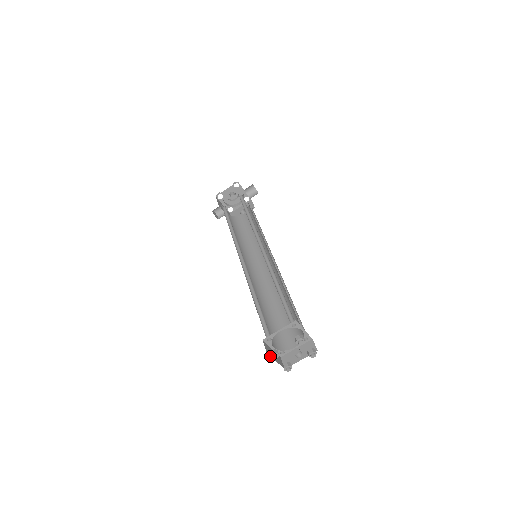
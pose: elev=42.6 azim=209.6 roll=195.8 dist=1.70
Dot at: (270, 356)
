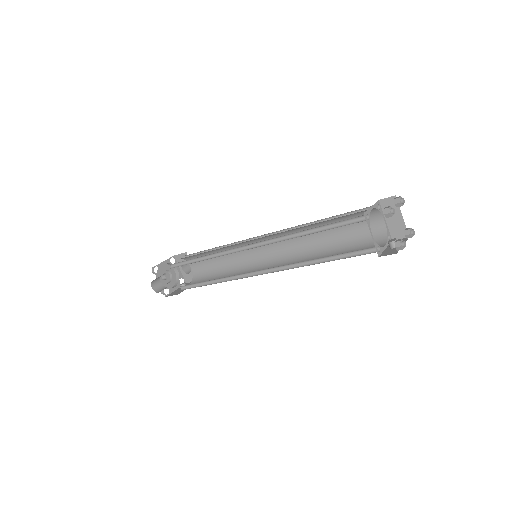
Dot at: (388, 211)
